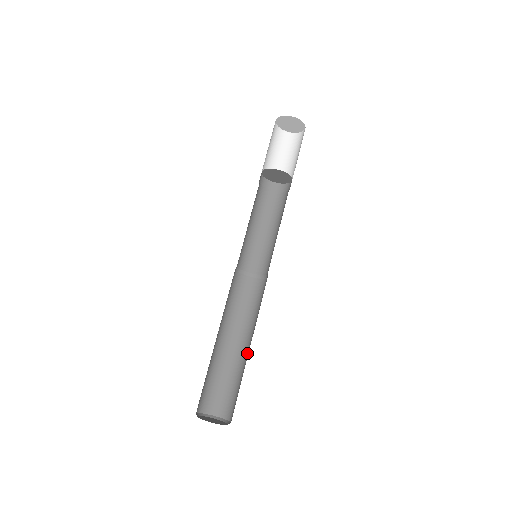
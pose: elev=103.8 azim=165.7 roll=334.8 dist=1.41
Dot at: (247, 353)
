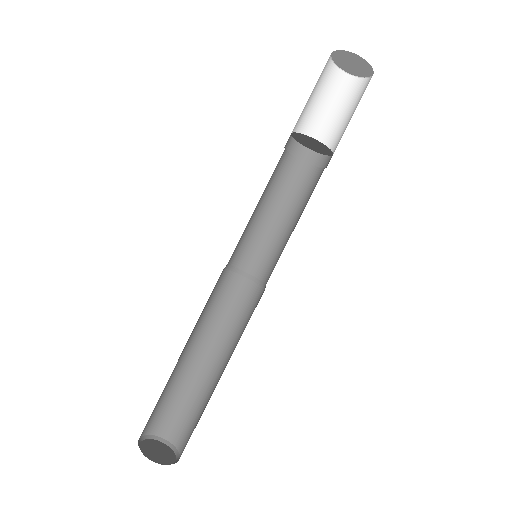
Dot at: (216, 376)
